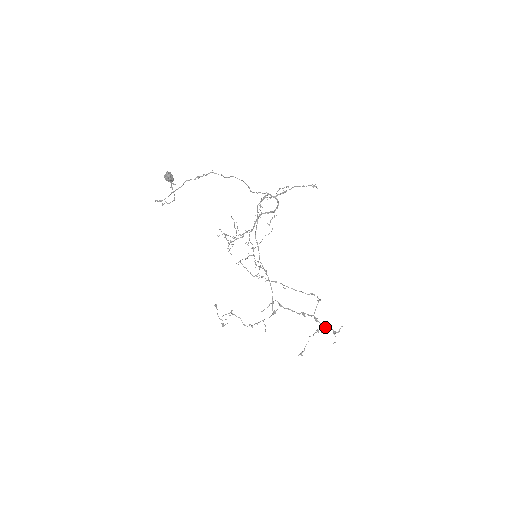
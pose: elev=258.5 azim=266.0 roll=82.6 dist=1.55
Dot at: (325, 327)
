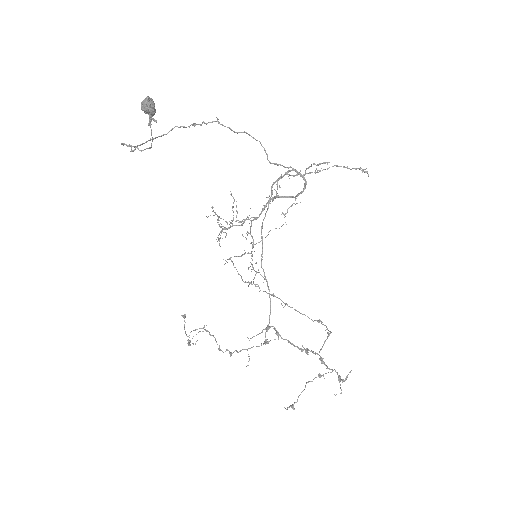
Dot at: (331, 372)
